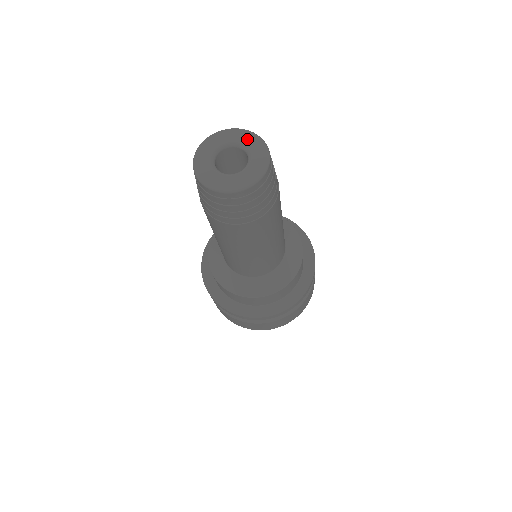
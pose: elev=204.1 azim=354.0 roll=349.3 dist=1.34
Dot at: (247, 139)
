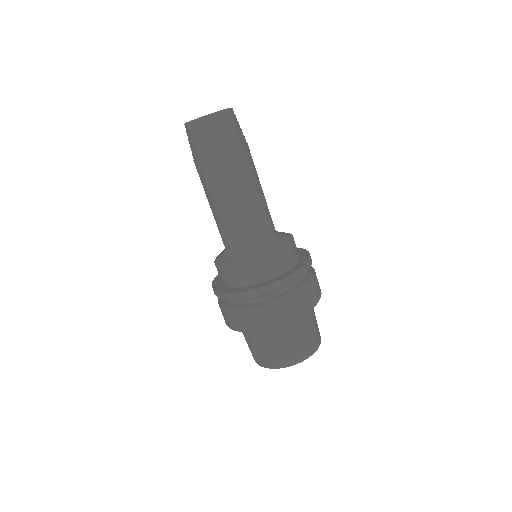
Dot at: occluded
